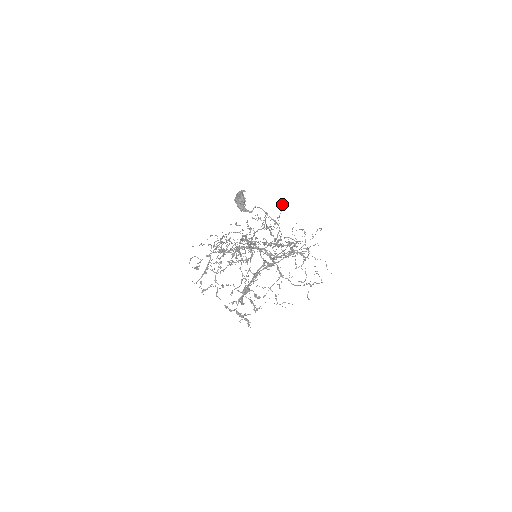
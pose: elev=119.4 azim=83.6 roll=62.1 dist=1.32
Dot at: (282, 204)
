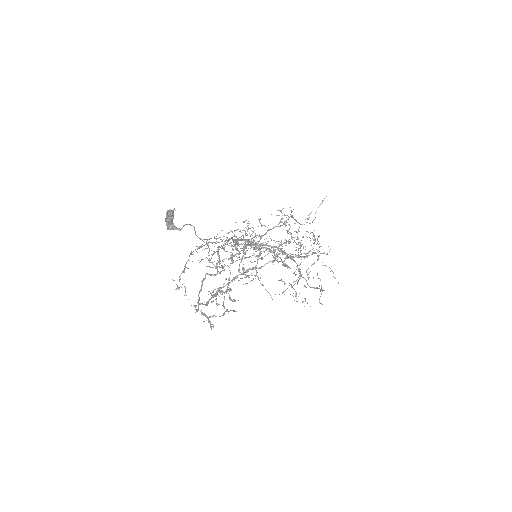
Dot at: occluded
